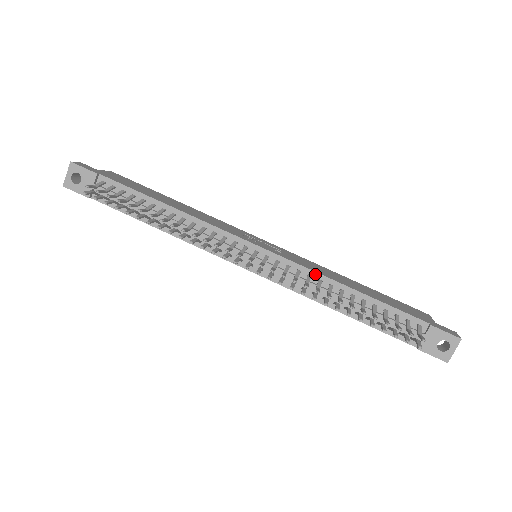
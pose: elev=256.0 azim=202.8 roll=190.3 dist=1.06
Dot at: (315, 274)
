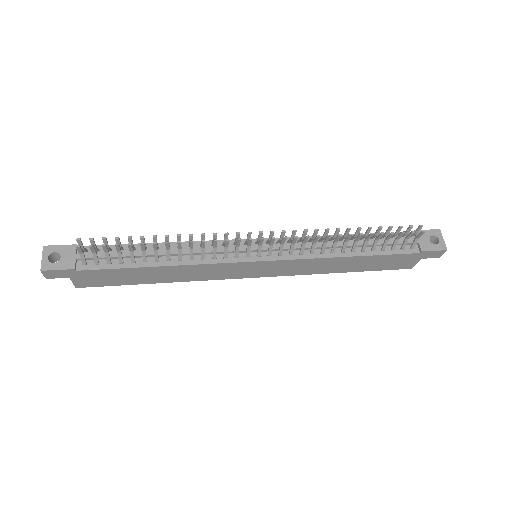
Dot at: occluded
